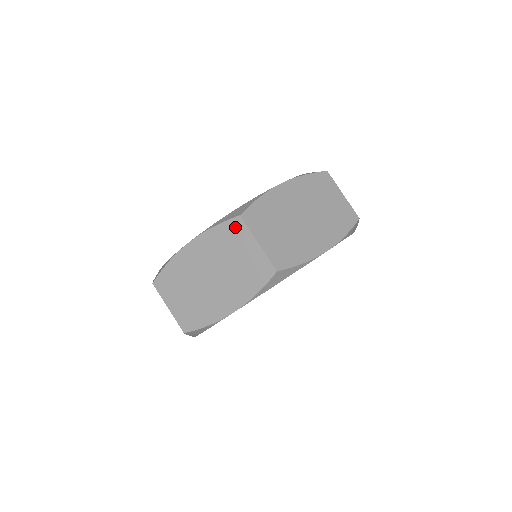
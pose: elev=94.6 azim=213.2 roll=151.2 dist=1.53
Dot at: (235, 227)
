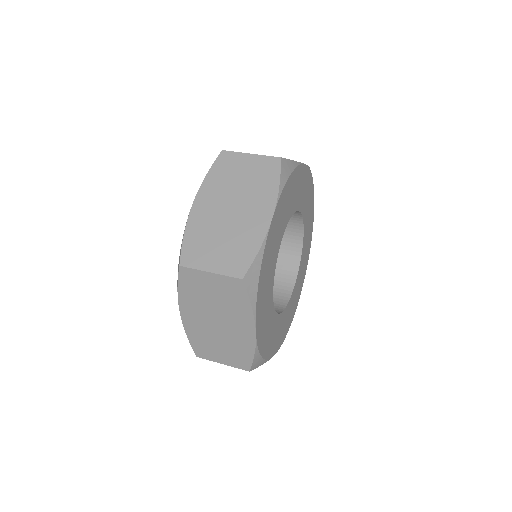
Dot at: occluded
